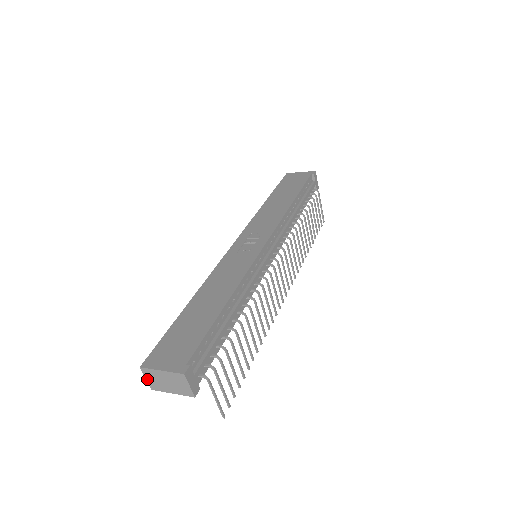
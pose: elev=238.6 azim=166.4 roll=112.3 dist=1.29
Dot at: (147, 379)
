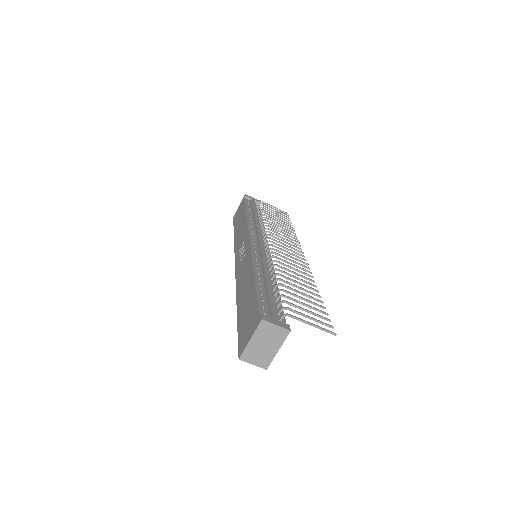
Dot at: (254, 364)
